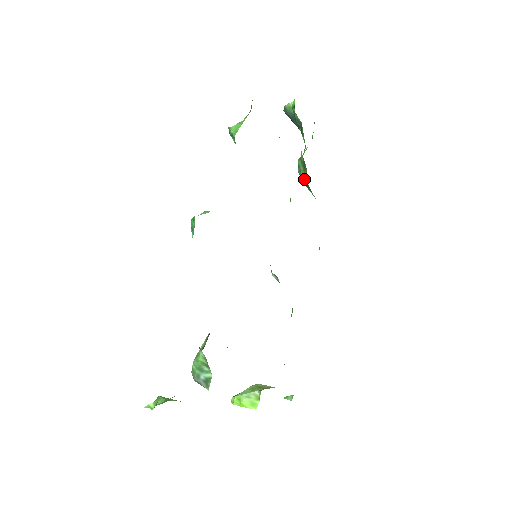
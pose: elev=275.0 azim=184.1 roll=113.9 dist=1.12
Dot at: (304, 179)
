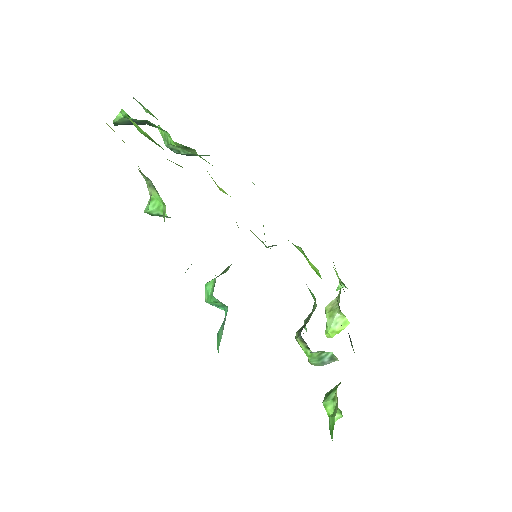
Dot at: (190, 154)
